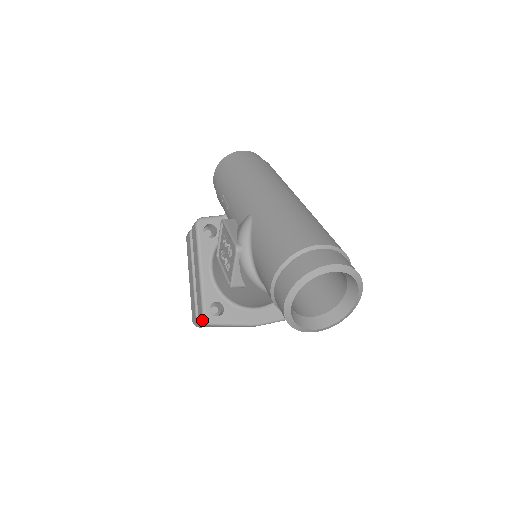
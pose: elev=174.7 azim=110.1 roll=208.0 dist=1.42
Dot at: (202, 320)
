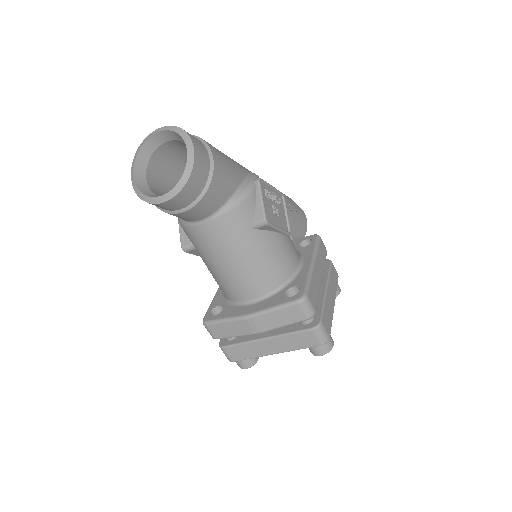
Dot at: occluded
